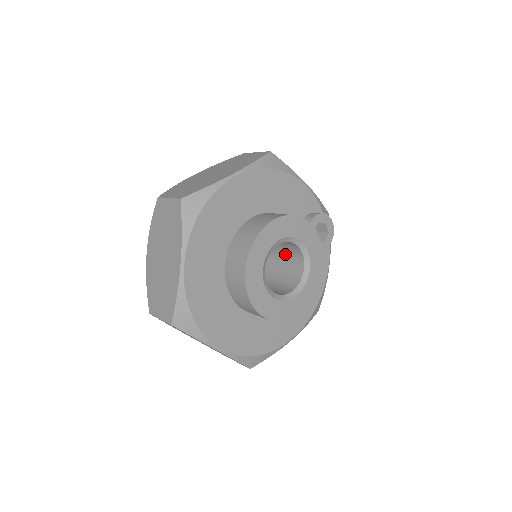
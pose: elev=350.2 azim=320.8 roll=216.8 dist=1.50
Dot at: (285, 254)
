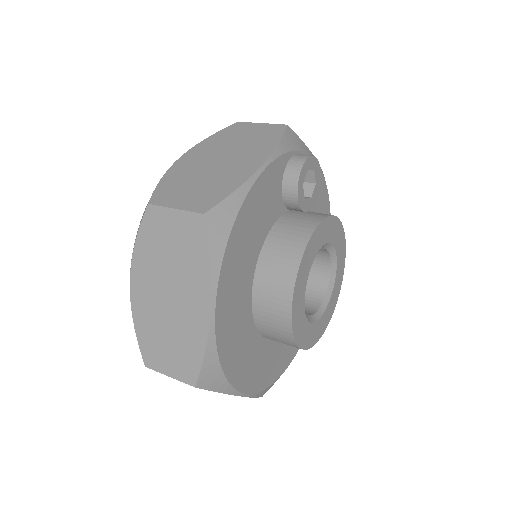
Dot at: occluded
